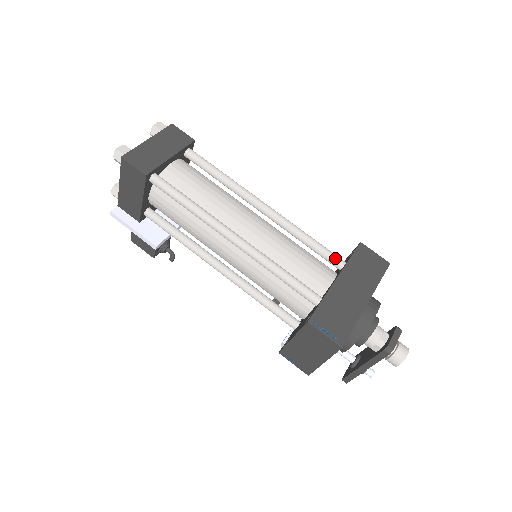
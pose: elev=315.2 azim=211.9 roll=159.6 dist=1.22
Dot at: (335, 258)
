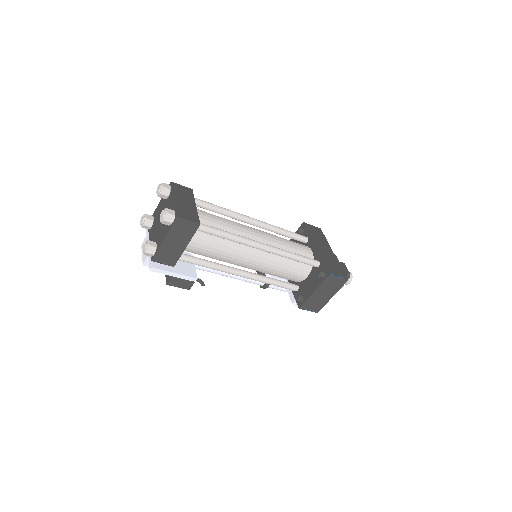
Dot at: (302, 237)
